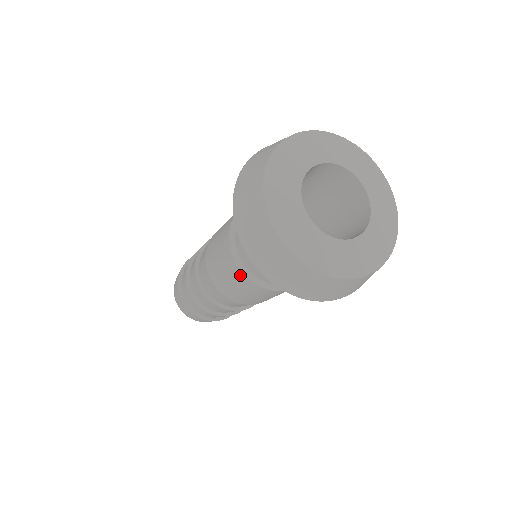
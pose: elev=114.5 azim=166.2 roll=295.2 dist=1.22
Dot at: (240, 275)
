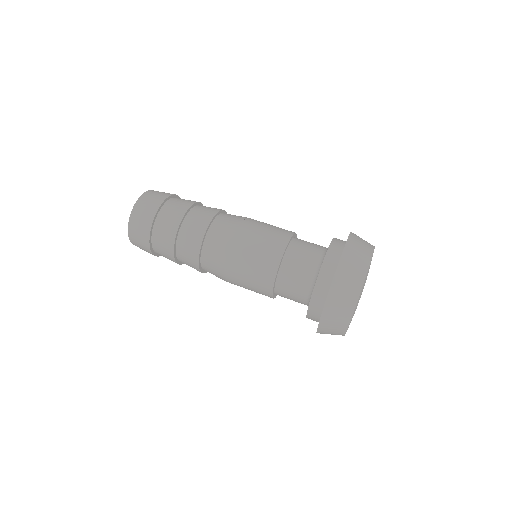
Dot at: occluded
